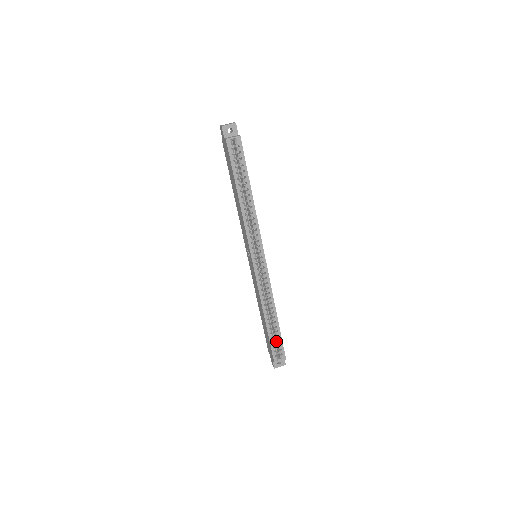
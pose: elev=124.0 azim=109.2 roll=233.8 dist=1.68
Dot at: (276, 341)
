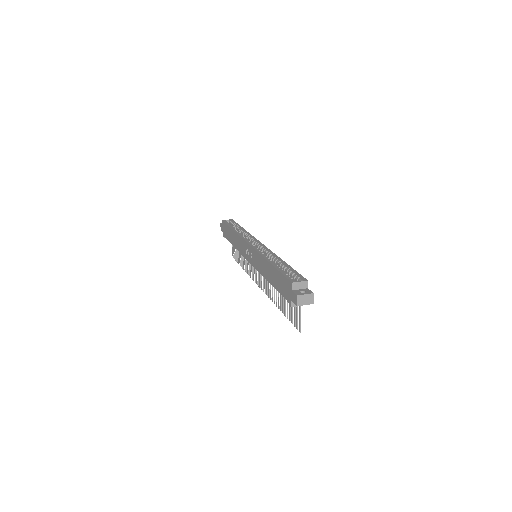
Dot at: occluded
